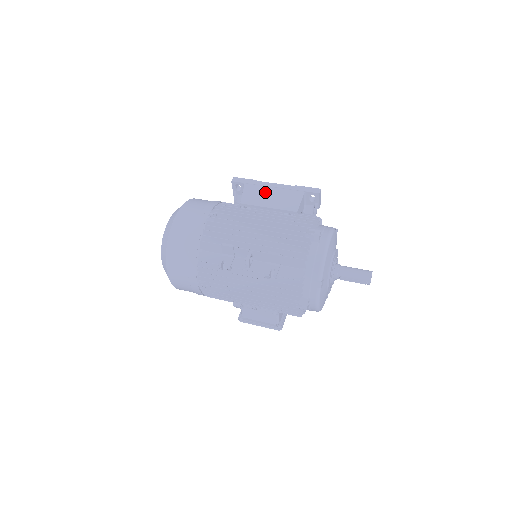
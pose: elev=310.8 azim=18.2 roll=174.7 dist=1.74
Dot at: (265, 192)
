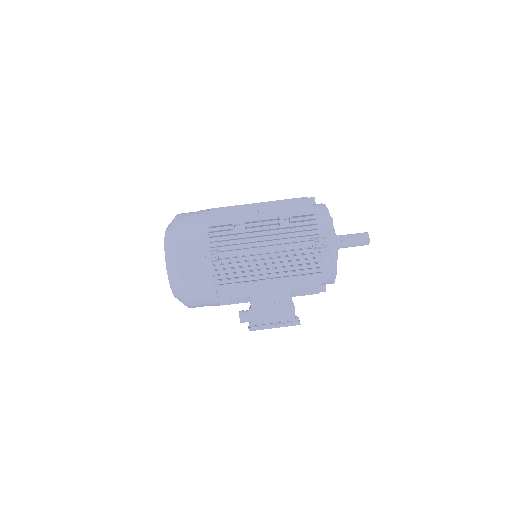
Dot at: occluded
